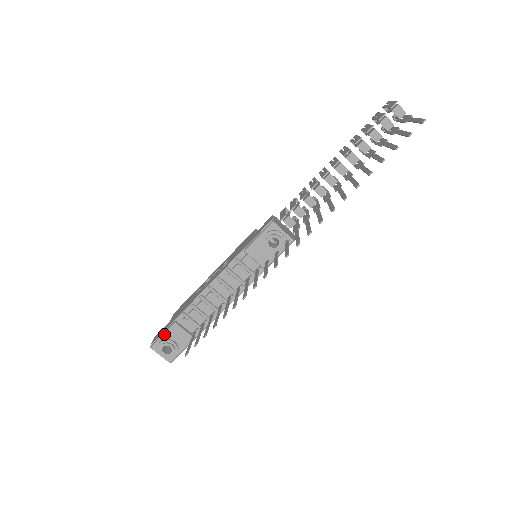
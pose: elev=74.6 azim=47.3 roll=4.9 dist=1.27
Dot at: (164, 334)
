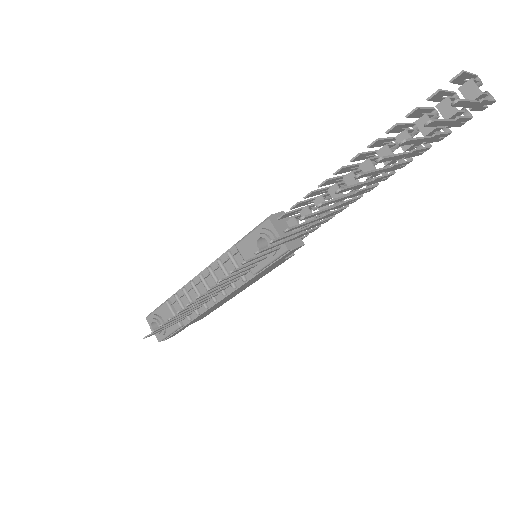
Dot at: (157, 309)
